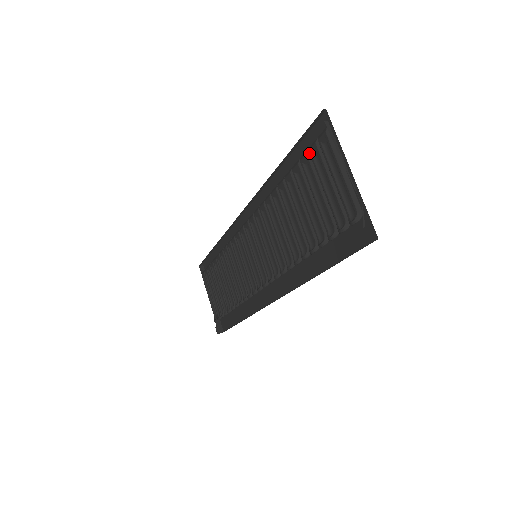
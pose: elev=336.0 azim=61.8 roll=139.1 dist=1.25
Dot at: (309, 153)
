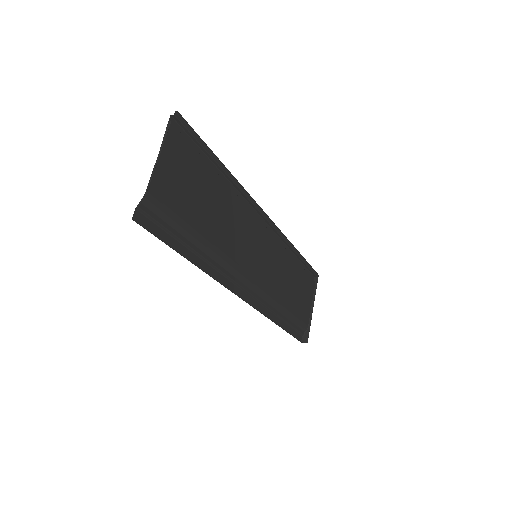
Dot at: (184, 151)
